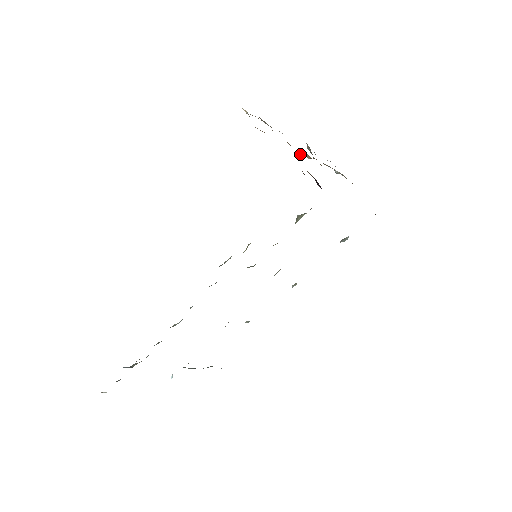
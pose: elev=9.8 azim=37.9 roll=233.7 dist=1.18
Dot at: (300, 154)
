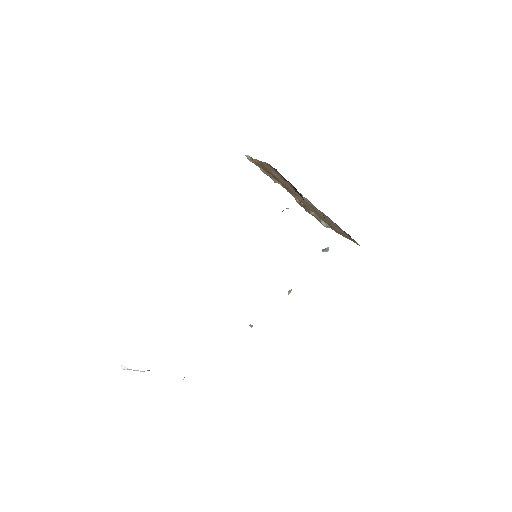
Dot at: (288, 189)
